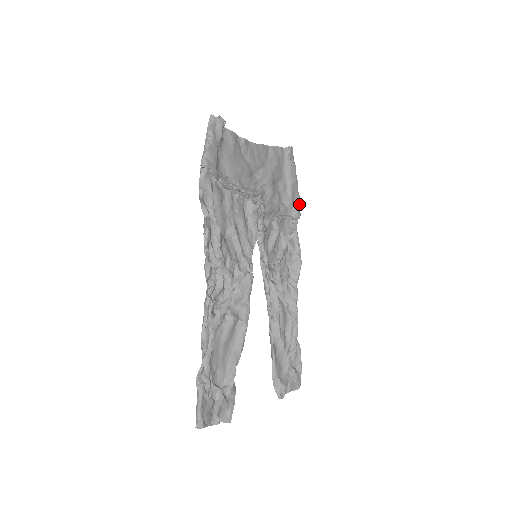
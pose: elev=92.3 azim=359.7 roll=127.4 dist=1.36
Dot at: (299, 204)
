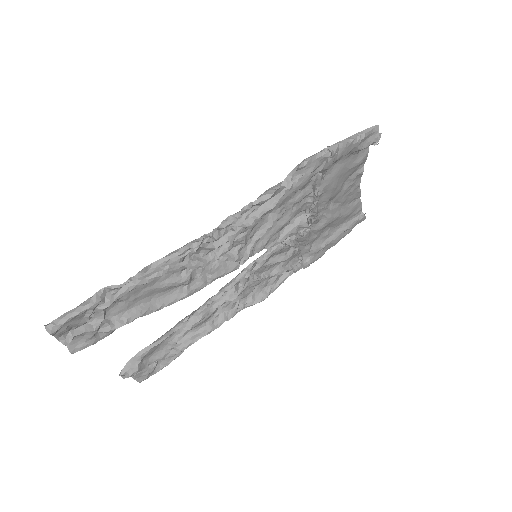
Dot at: (317, 259)
